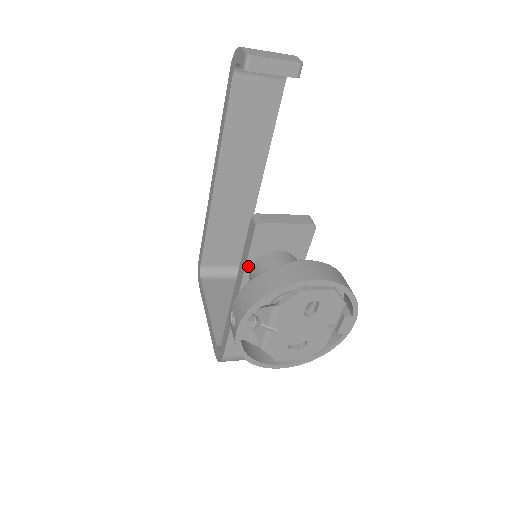
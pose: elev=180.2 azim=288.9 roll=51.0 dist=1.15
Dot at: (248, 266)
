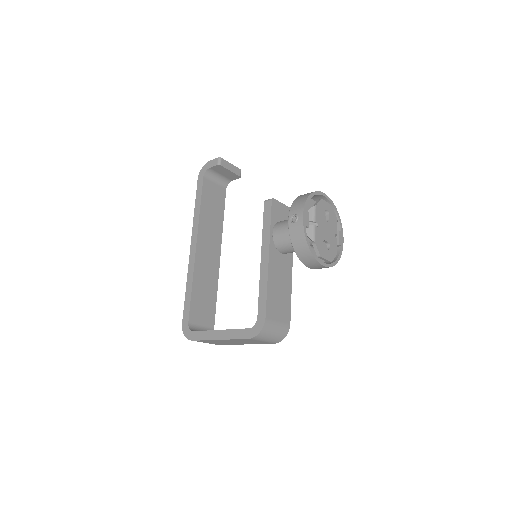
Dot at: (271, 229)
